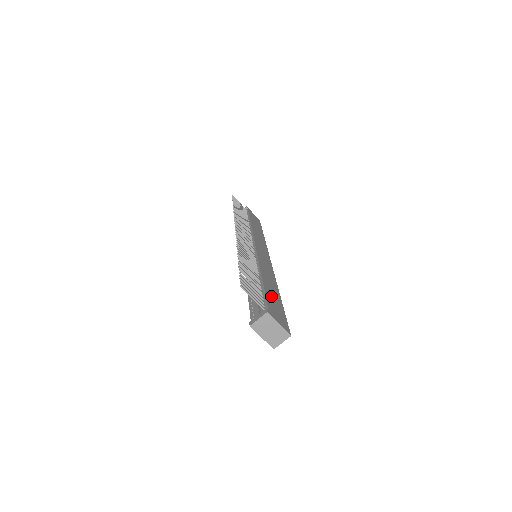
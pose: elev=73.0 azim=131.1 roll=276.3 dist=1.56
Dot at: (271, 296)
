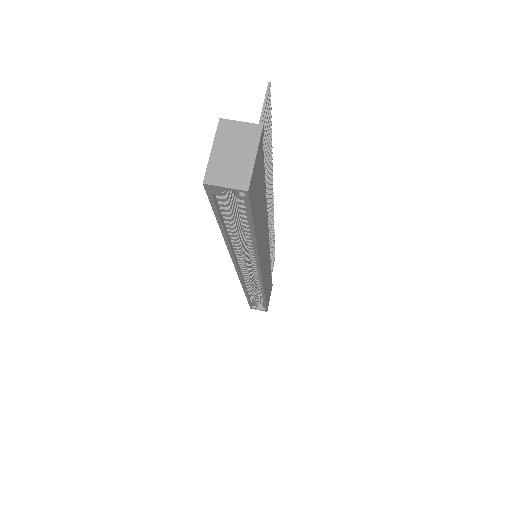
Dot at: (261, 196)
